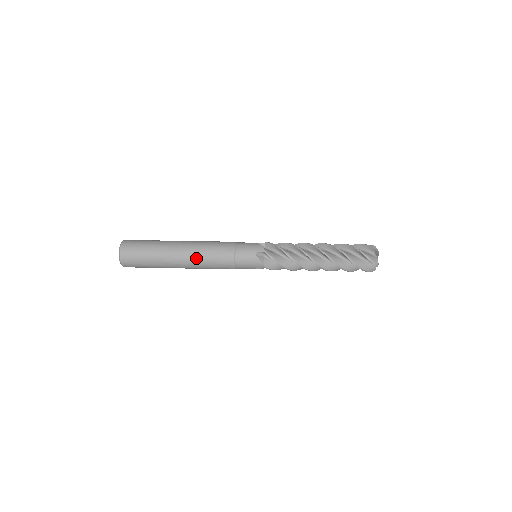
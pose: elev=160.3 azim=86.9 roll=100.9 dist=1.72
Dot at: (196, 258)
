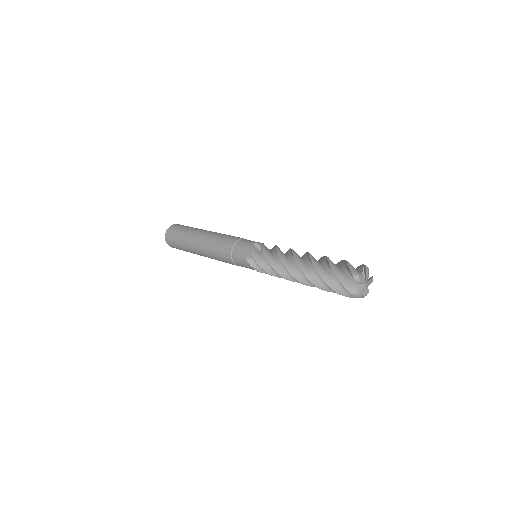
Dot at: (207, 253)
